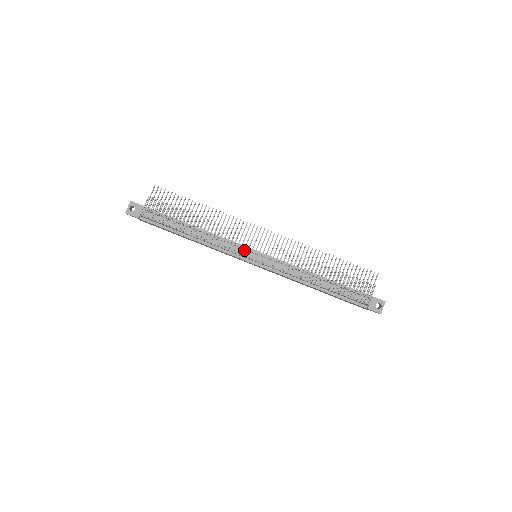
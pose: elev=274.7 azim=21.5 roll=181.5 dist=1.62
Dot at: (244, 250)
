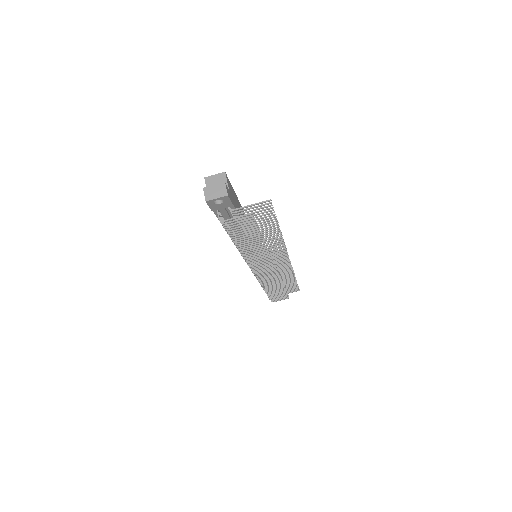
Dot at: occluded
